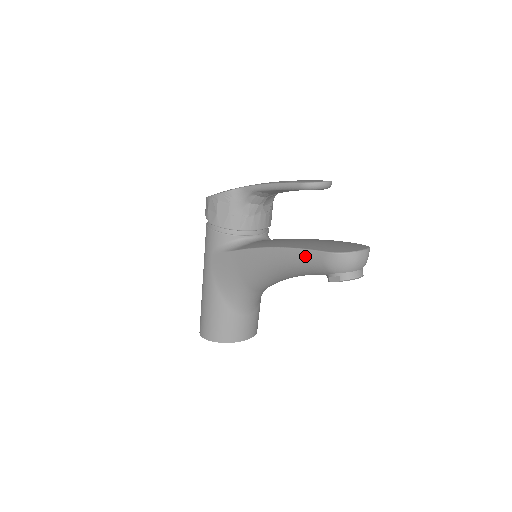
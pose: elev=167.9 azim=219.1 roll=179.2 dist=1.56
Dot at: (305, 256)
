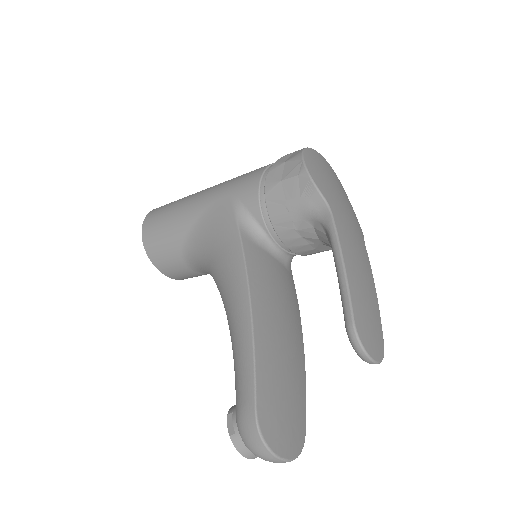
Dot at: (246, 369)
